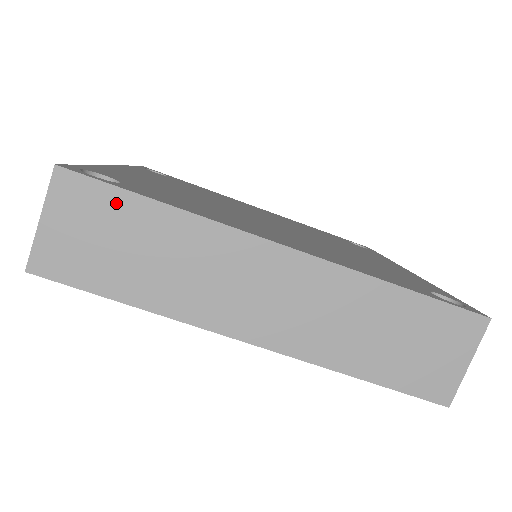
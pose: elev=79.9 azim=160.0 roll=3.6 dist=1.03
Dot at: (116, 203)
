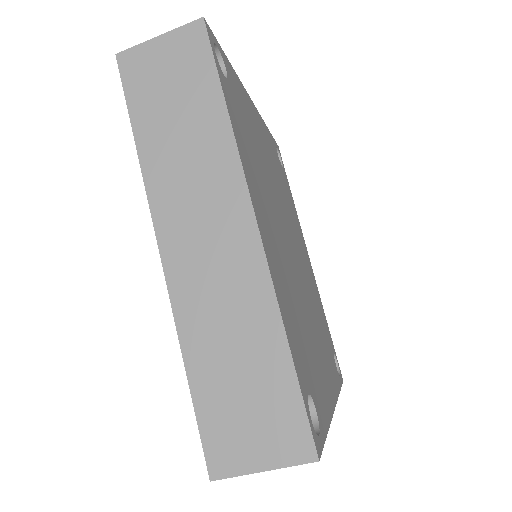
Dot at: (204, 74)
